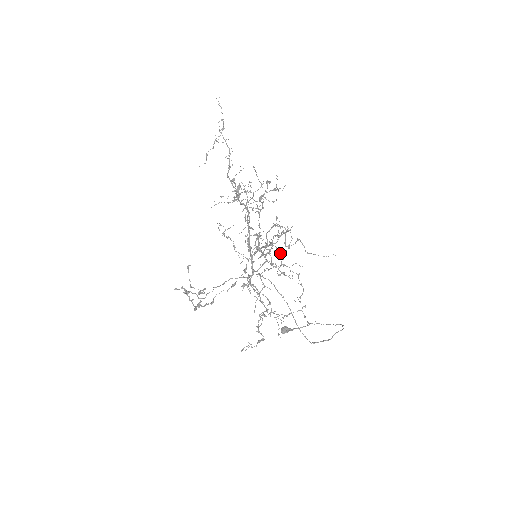
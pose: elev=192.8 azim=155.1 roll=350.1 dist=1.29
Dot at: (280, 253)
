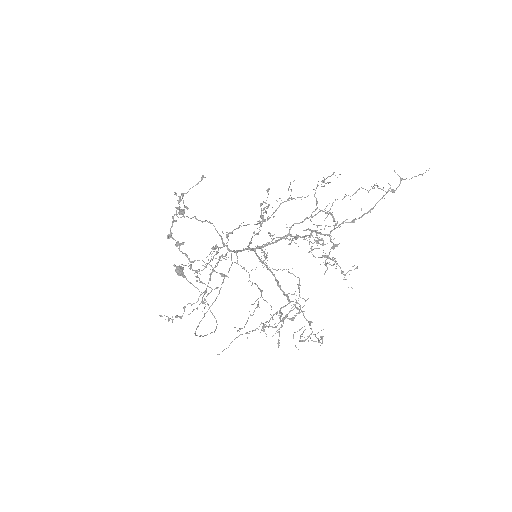
Dot at: occluded
